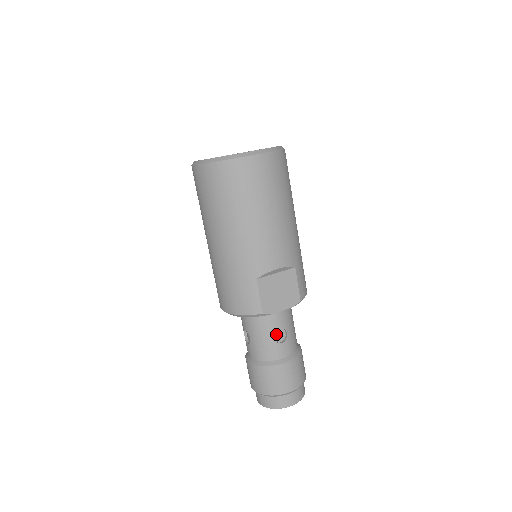
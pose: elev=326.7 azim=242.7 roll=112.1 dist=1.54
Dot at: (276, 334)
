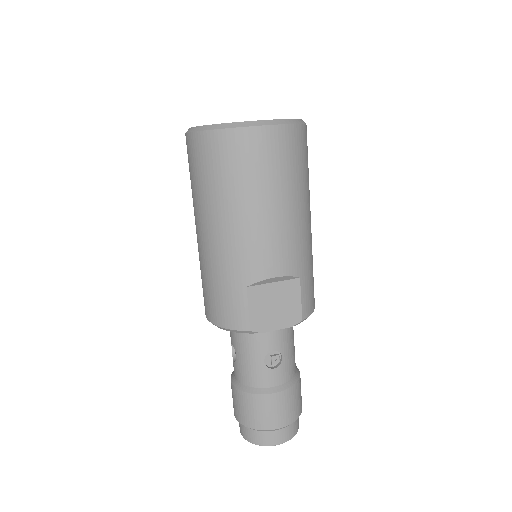
Dot at: (271, 354)
